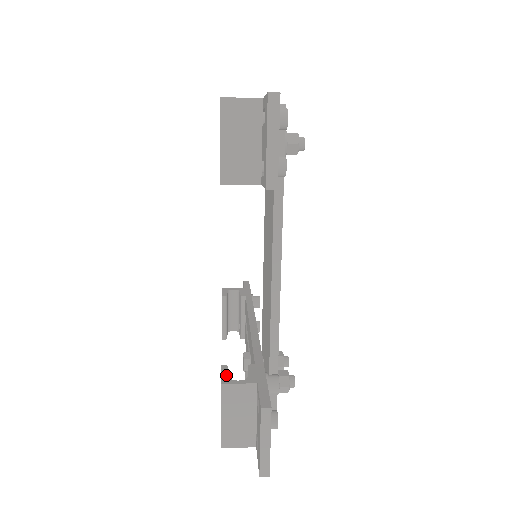
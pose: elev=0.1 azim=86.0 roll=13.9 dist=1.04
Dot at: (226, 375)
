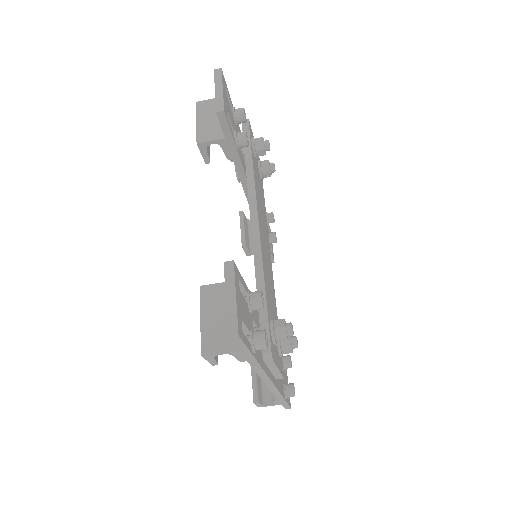
Dot at: occluded
